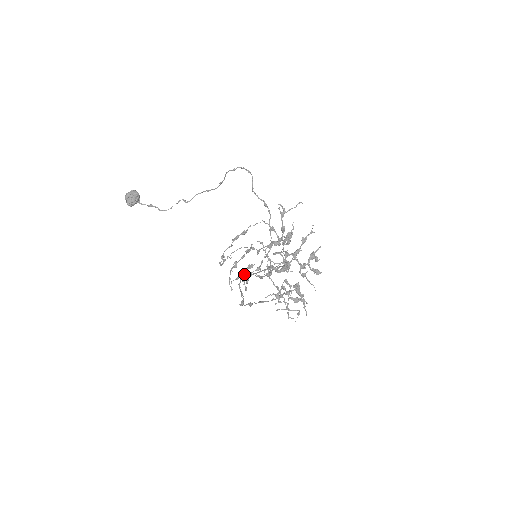
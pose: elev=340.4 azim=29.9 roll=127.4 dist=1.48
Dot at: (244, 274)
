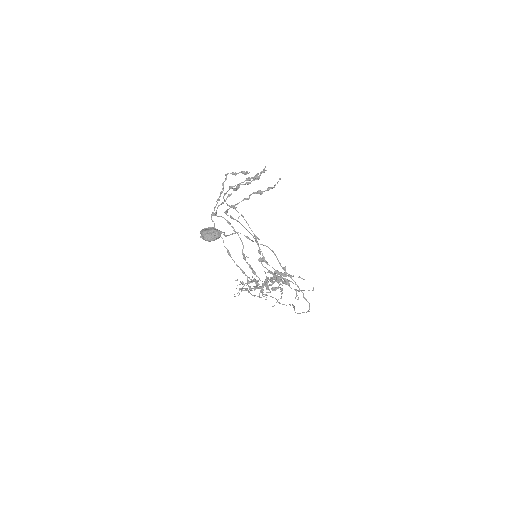
Dot at: (235, 175)
